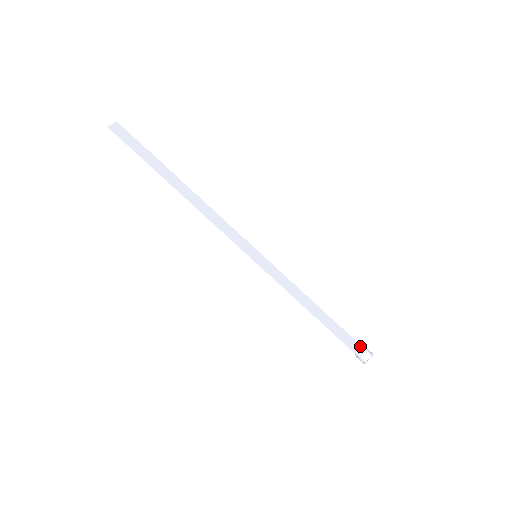
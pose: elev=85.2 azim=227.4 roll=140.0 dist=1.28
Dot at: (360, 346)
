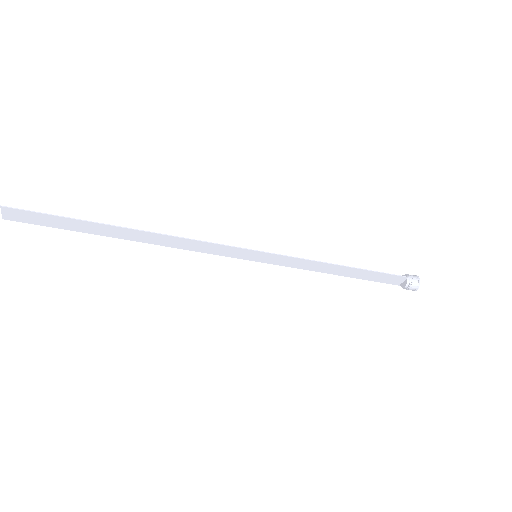
Dot at: (406, 278)
